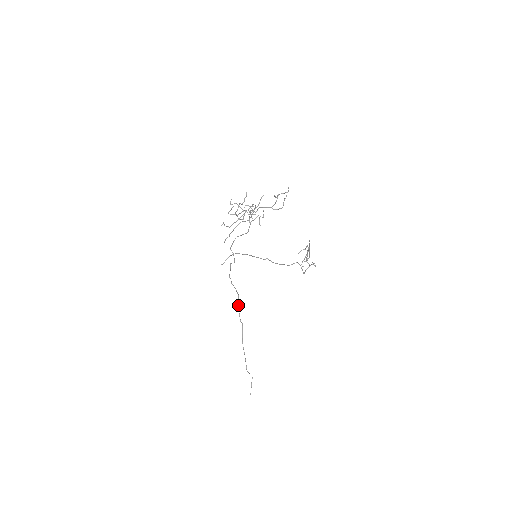
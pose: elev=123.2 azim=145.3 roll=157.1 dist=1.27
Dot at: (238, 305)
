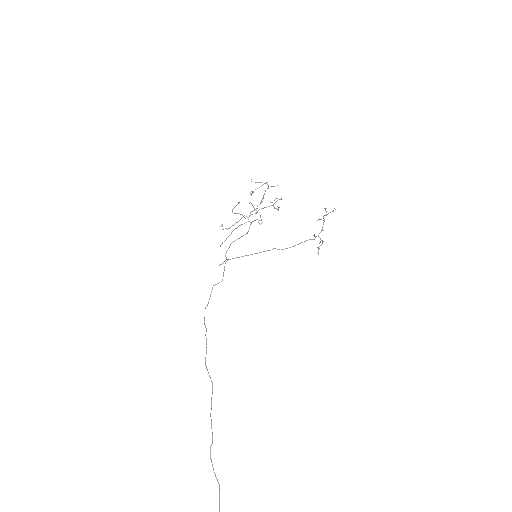
Dot at: (205, 361)
